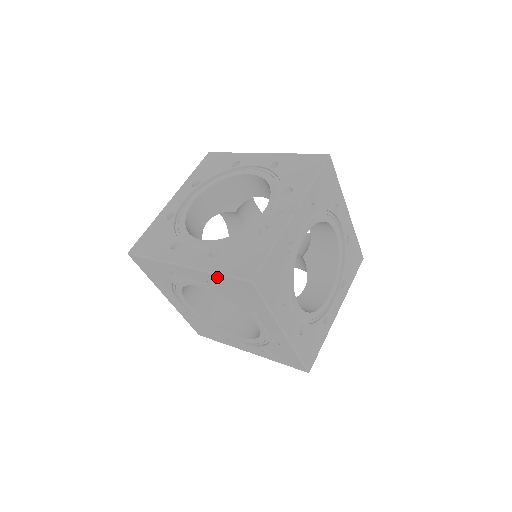
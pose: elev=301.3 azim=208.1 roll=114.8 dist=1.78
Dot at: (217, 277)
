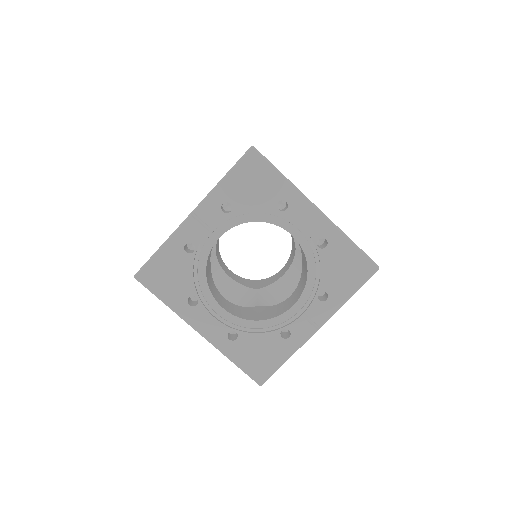
Dot at: (225, 184)
